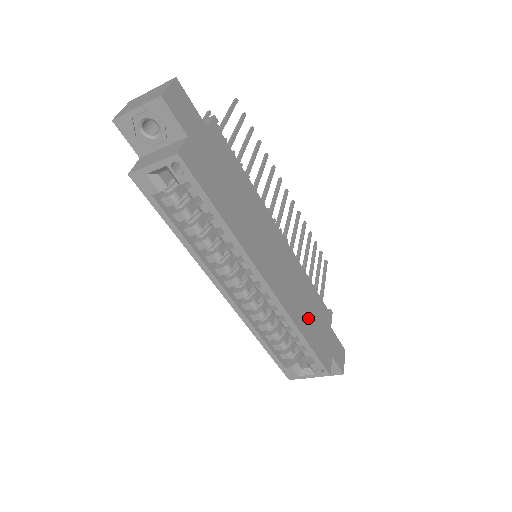
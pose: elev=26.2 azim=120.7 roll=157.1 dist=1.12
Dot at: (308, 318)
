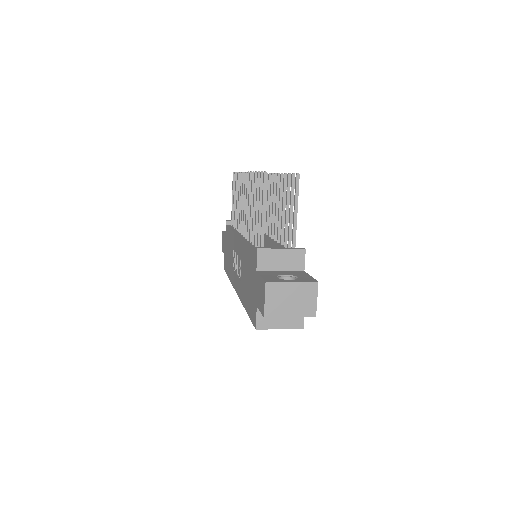
Dot at: occluded
